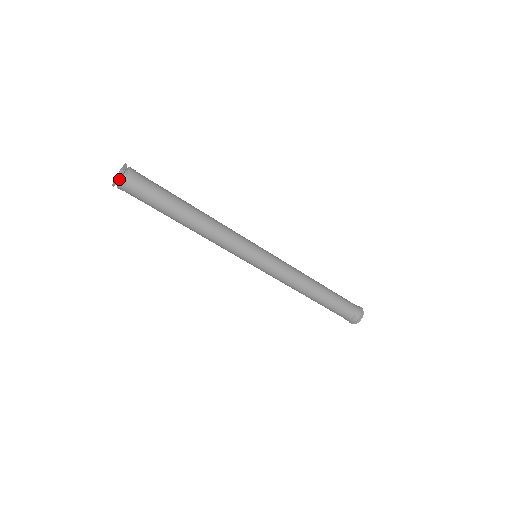
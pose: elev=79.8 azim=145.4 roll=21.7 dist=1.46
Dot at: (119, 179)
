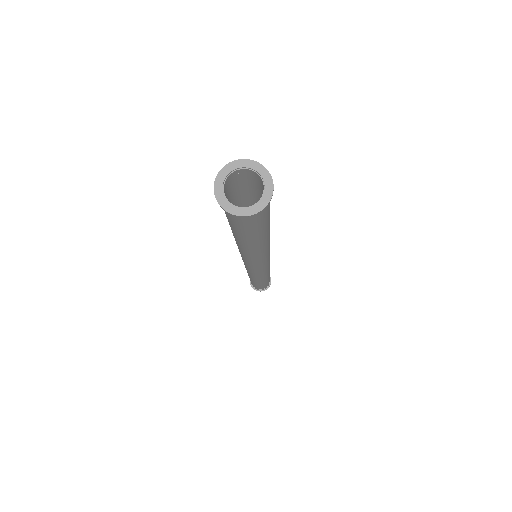
Dot at: (241, 216)
